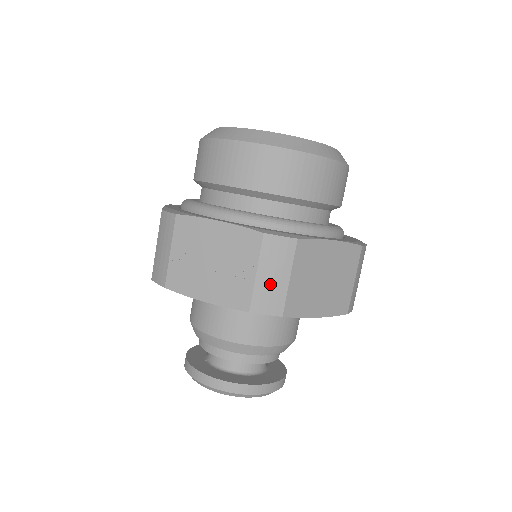
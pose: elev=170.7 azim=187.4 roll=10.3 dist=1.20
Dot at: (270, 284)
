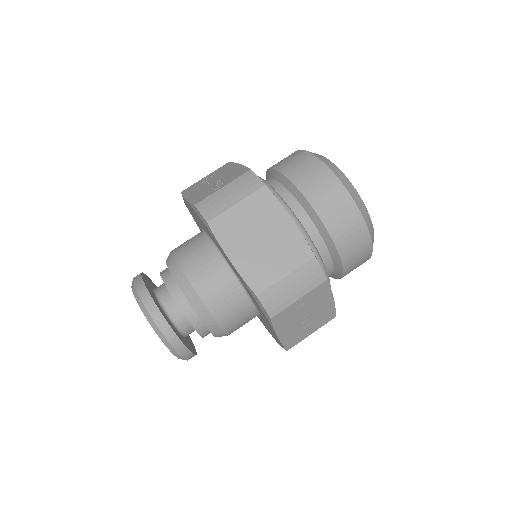
Dot at: (222, 198)
